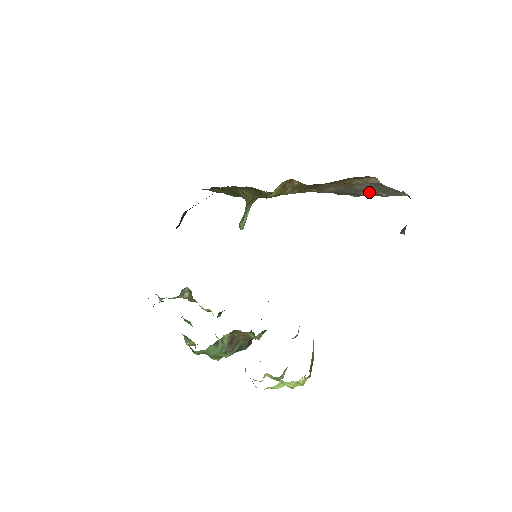
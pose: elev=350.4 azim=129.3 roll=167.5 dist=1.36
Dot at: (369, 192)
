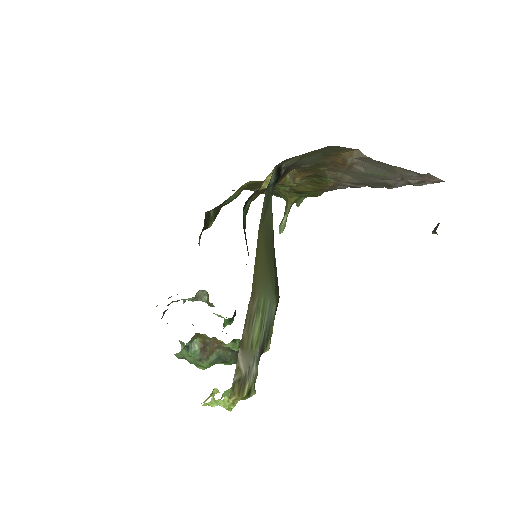
Dot at: (395, 179)
